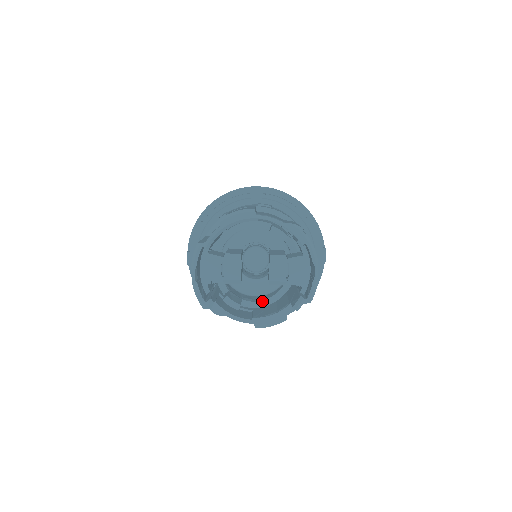
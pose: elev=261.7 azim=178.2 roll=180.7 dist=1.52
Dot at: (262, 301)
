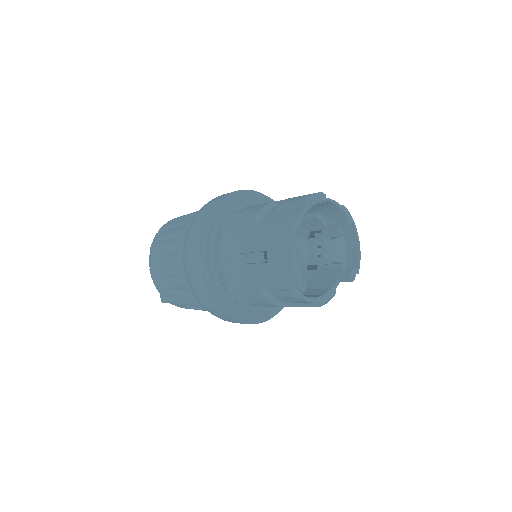
Dot at: occluded
